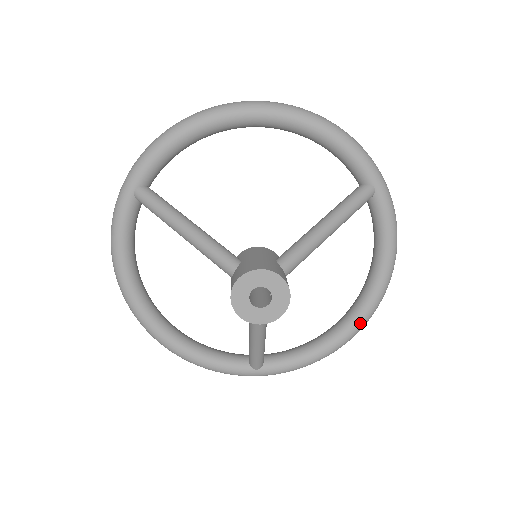
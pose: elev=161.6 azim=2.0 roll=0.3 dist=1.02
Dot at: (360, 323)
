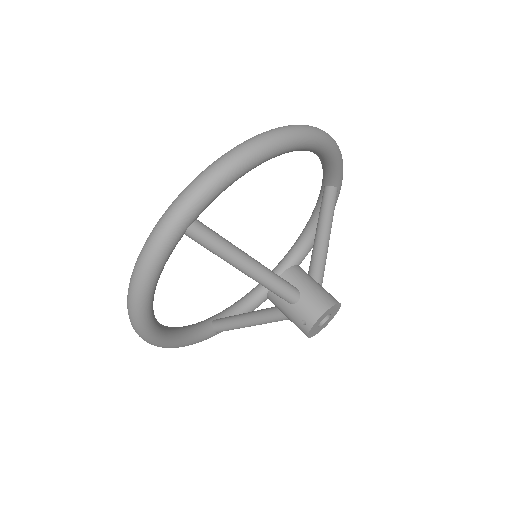
Dot at: occluded
